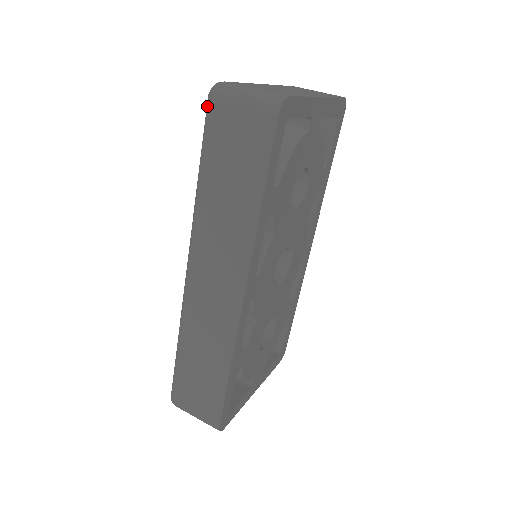
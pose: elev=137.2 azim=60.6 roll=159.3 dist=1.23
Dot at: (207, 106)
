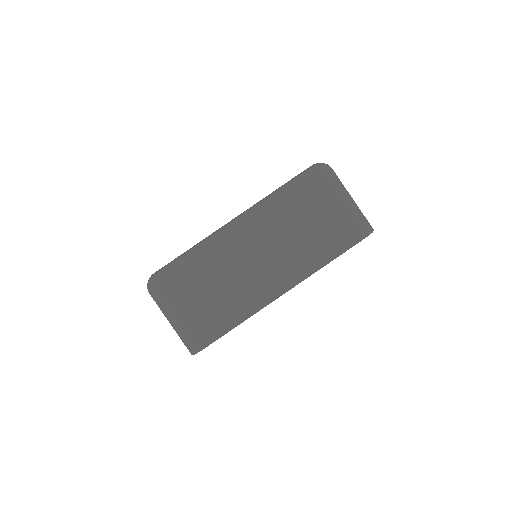
Dot at: occluded
